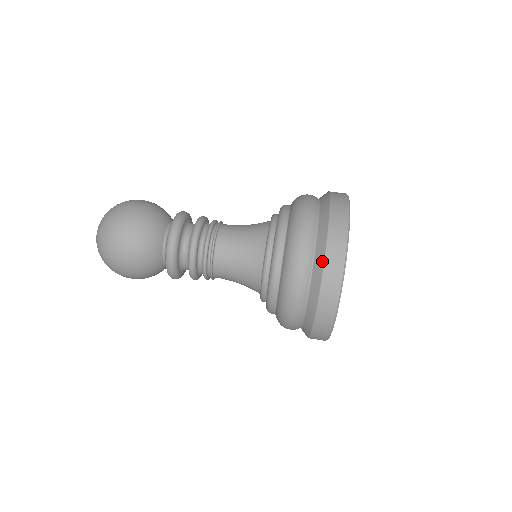
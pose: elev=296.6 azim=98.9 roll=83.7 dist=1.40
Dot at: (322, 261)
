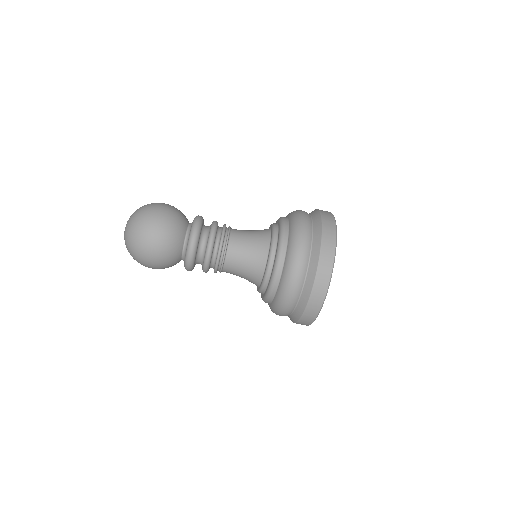
Dot at: (308, 297)
